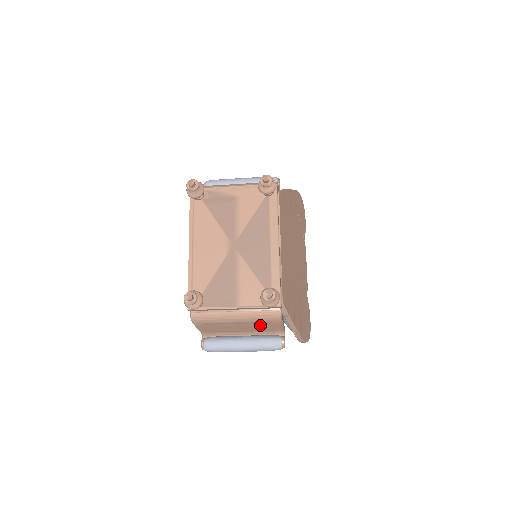
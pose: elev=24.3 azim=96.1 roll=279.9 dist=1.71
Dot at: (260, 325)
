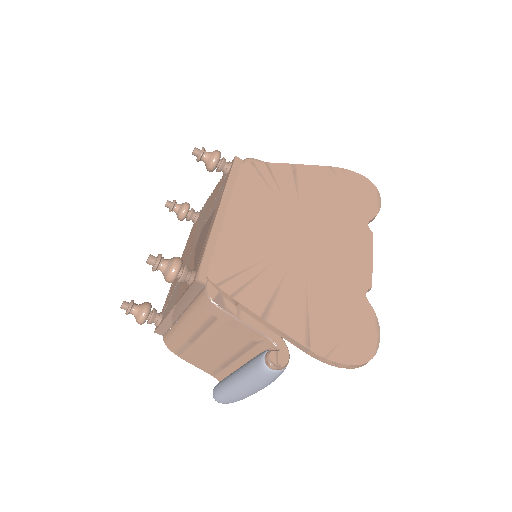
Dot at: (221, 331)
